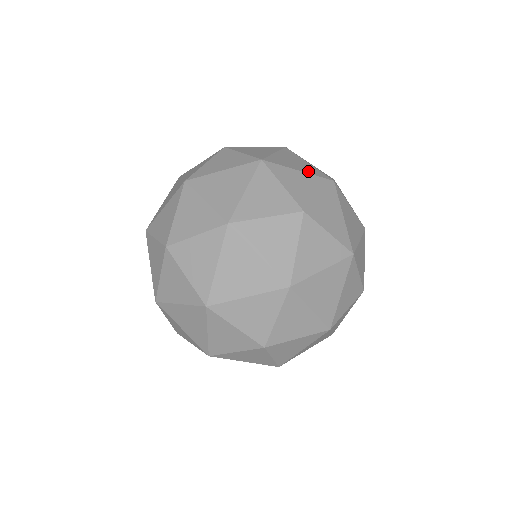
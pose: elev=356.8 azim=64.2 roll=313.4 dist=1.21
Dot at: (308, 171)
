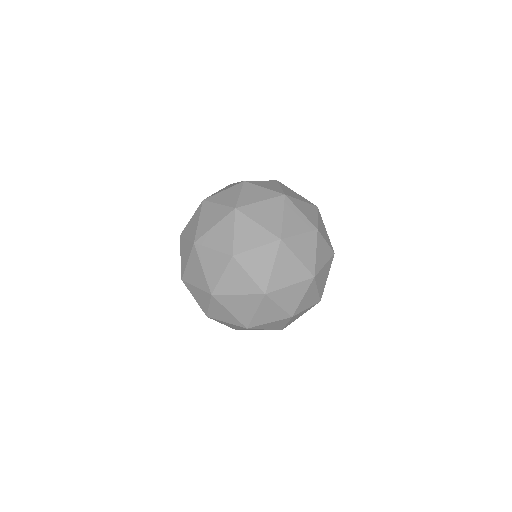
Dot at: (267, 225)
